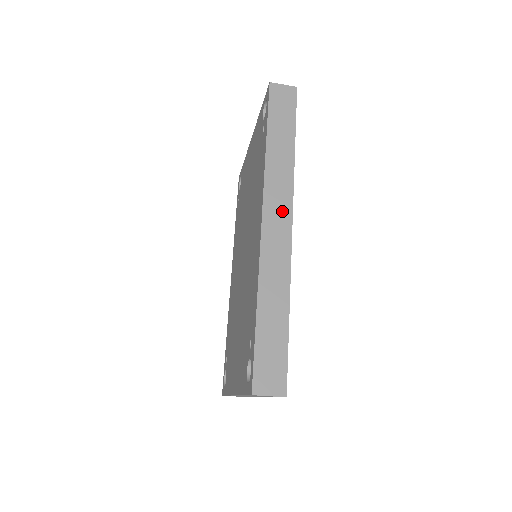
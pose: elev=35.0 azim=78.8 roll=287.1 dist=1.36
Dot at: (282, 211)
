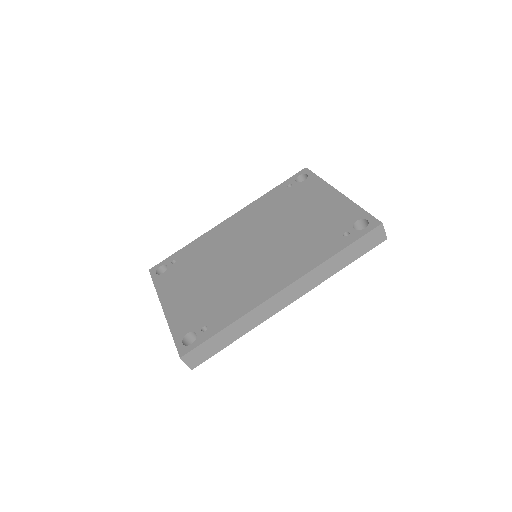
Dot at: (296, 294)
